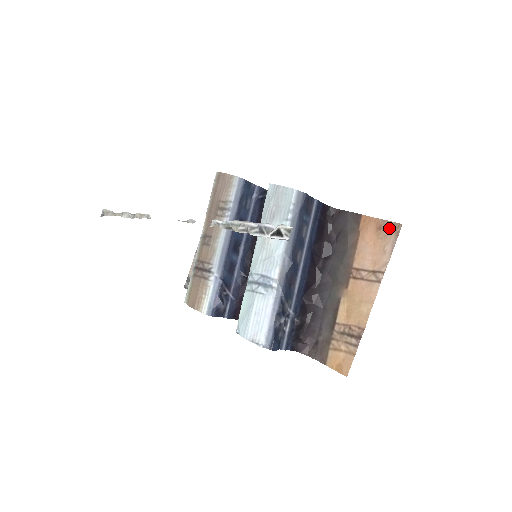
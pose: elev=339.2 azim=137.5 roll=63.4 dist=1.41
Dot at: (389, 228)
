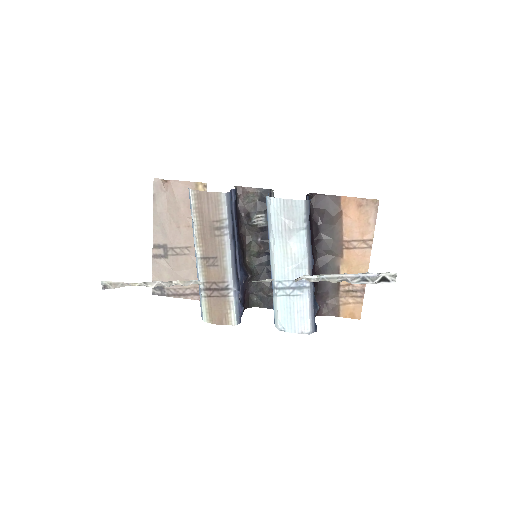
Dot at: (369, 204)
